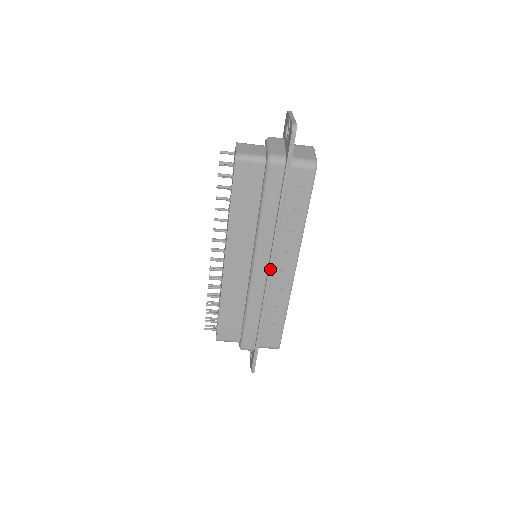
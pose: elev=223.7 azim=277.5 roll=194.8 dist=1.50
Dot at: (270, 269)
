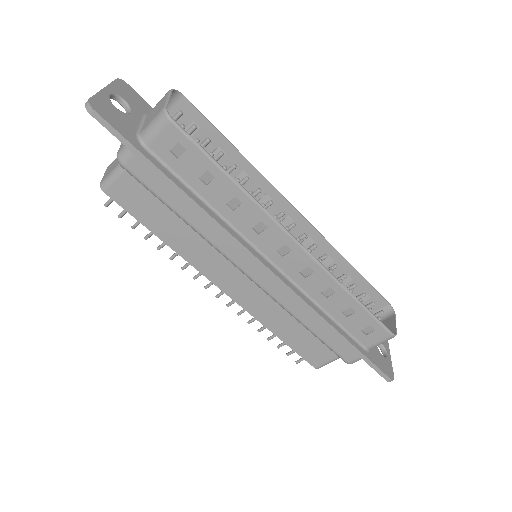
Dot at: (263, 267)
